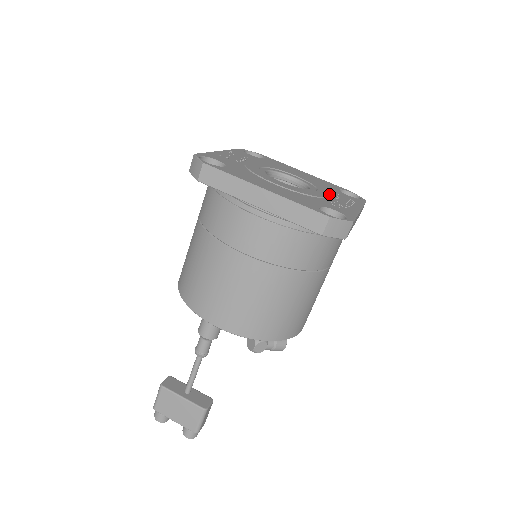
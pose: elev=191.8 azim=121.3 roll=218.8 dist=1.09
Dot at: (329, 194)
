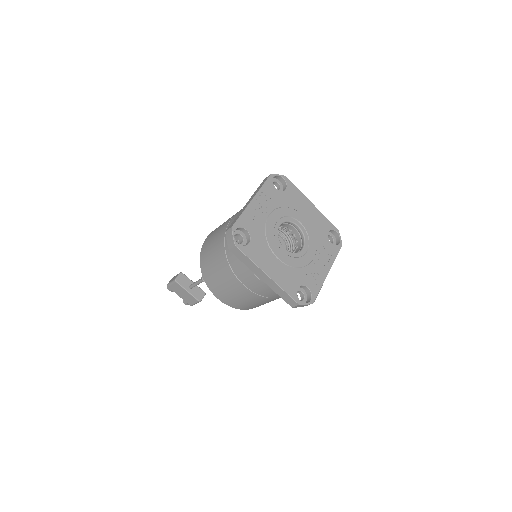
Dot at: (315, 254)
